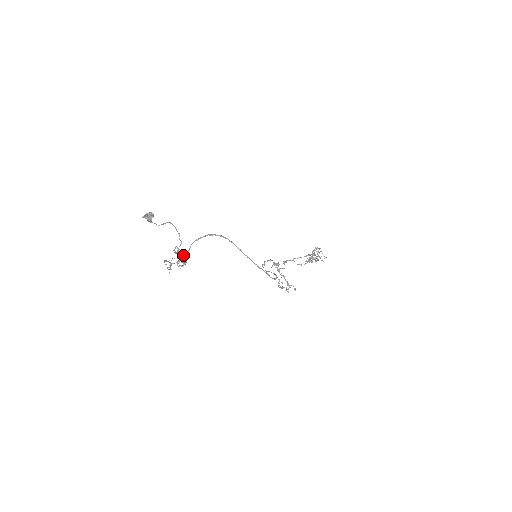
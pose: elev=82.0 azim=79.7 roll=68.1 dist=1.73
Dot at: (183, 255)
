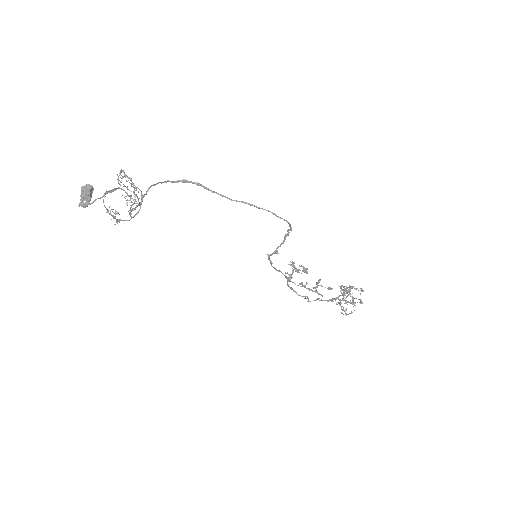
Dot at: (134, 188)
